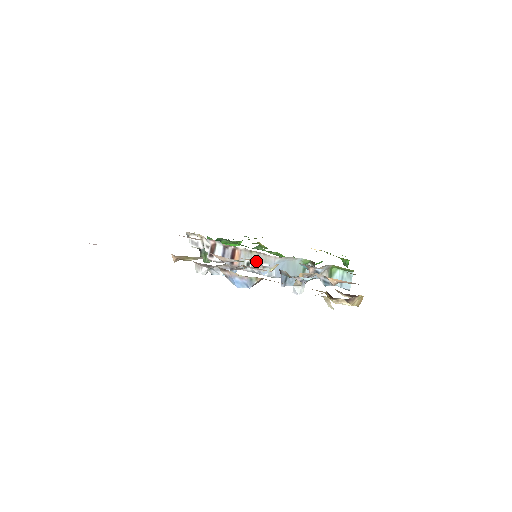
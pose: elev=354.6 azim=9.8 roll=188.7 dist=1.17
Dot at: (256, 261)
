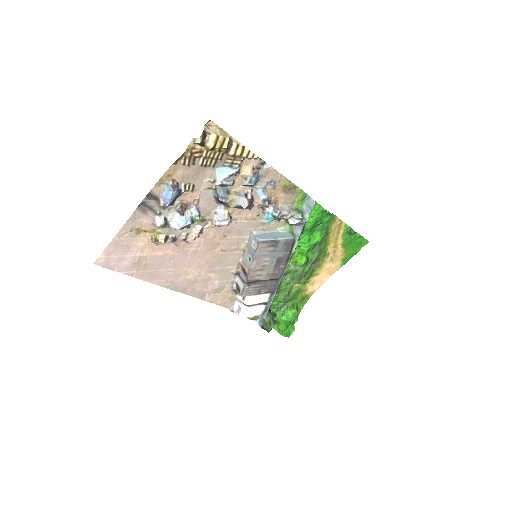
Dot at: (249, 250)
